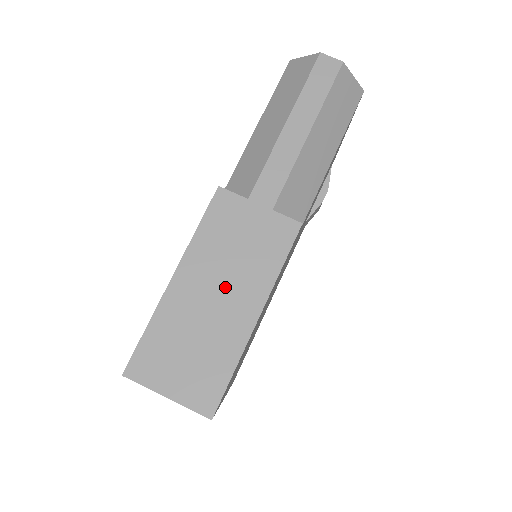
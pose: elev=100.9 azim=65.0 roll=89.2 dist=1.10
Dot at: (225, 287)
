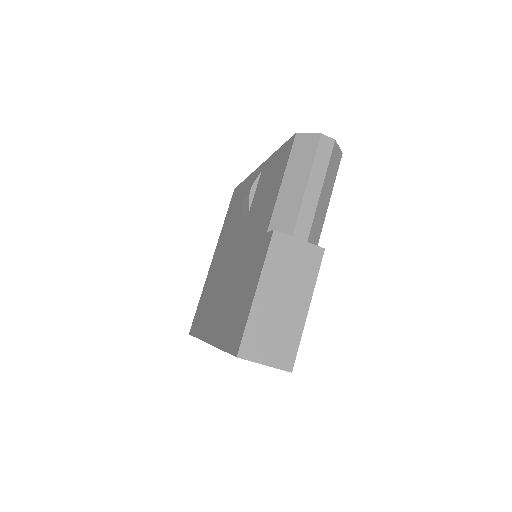
Dot at: (287, 294)
